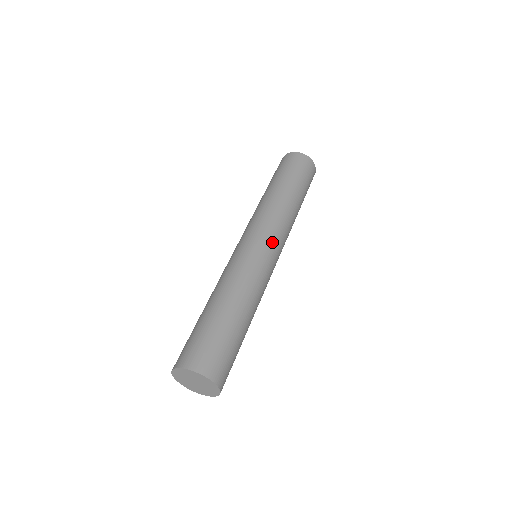
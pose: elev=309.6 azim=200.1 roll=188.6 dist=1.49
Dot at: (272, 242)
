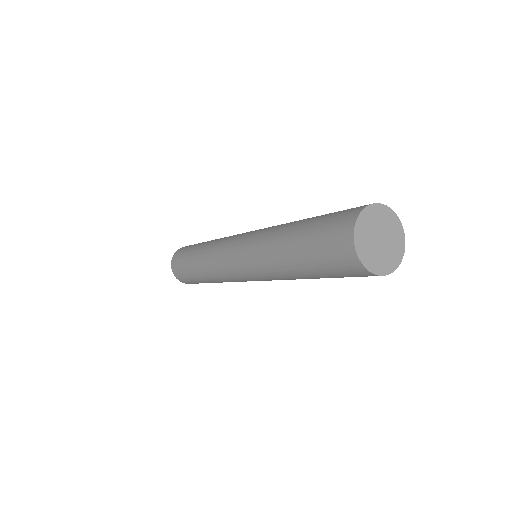
Dot at: occluded
